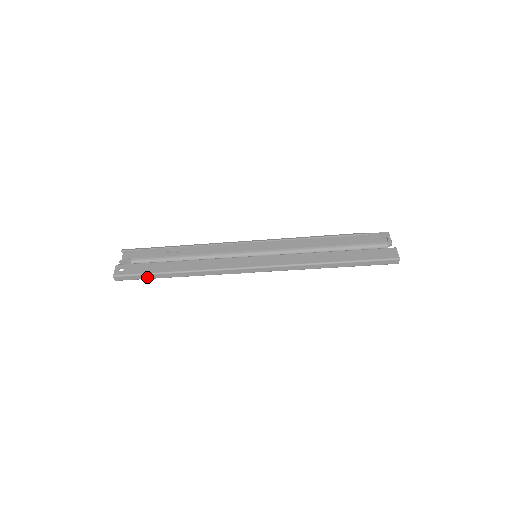
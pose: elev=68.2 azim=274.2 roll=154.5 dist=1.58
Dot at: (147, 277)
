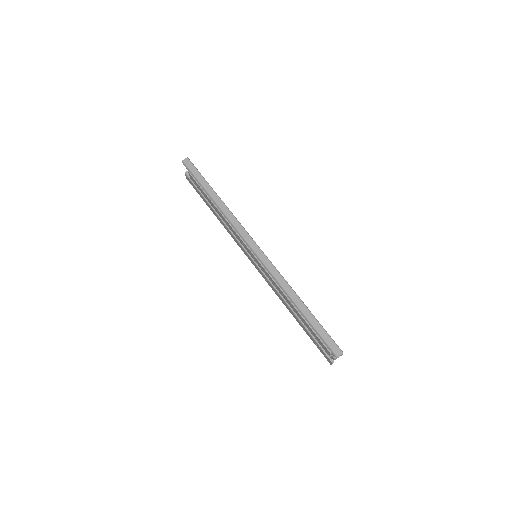
Dot at: (200, 178)
